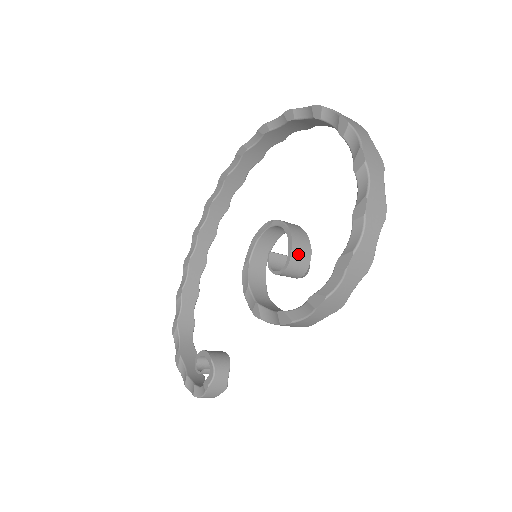
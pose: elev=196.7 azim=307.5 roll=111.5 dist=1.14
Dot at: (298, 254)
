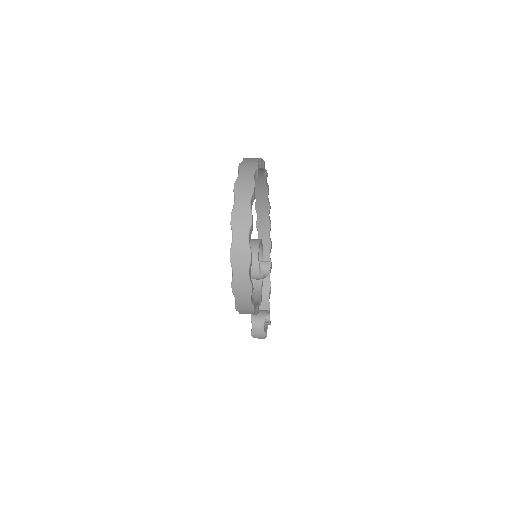
Dot at: occluded
